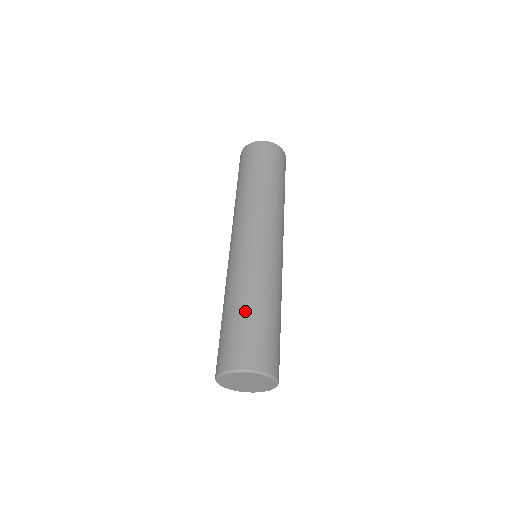
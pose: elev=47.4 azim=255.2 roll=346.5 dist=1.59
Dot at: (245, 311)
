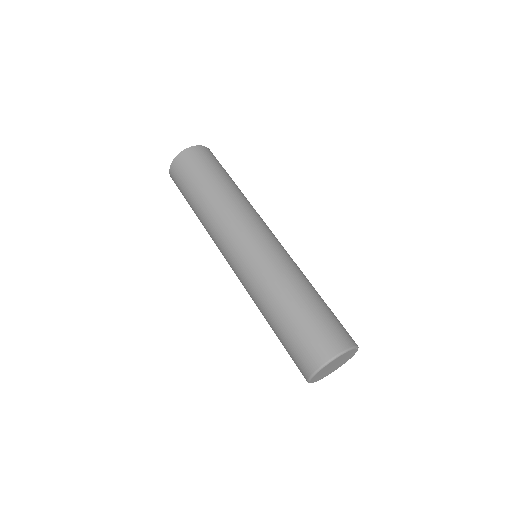
Dot at: (285, 317)
